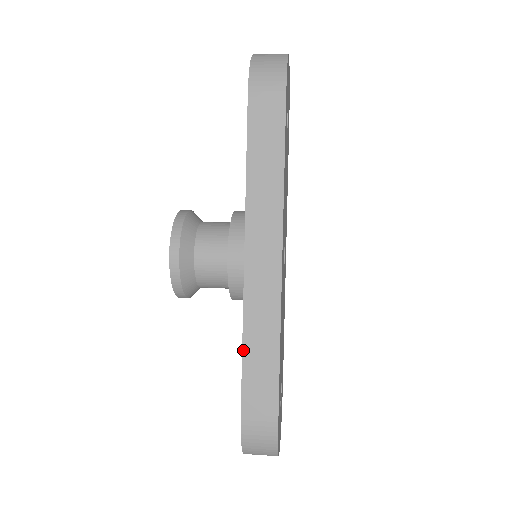
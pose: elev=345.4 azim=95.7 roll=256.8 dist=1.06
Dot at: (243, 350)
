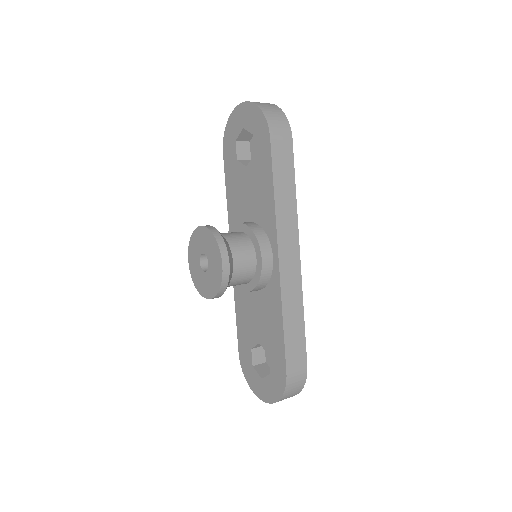
Dot at: (284, 325)
